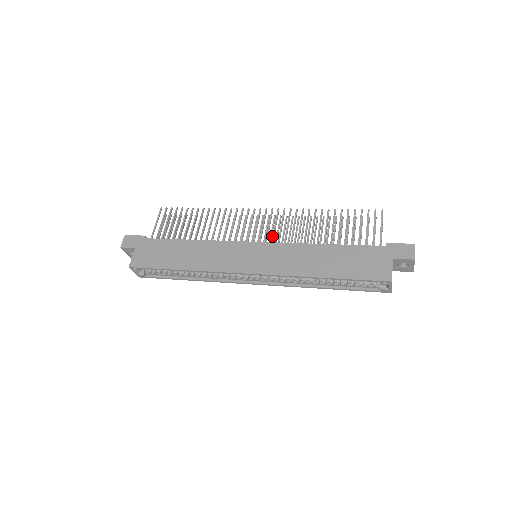
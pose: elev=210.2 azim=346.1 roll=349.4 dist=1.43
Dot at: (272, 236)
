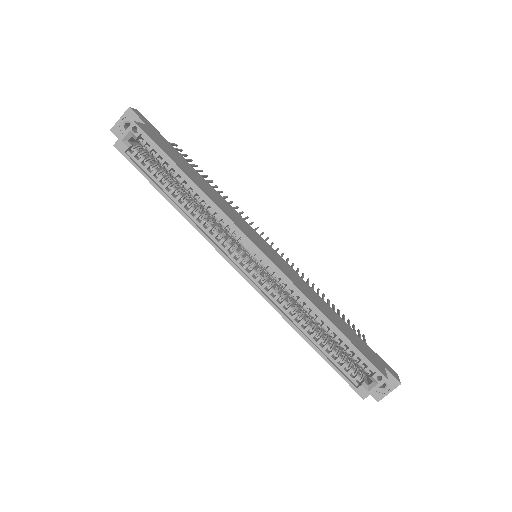
Dot at: occluded
